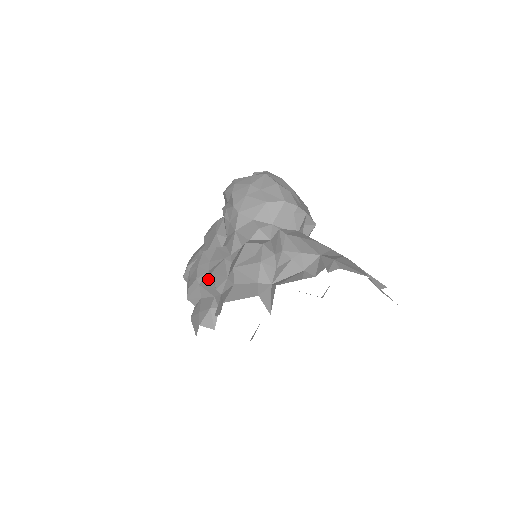
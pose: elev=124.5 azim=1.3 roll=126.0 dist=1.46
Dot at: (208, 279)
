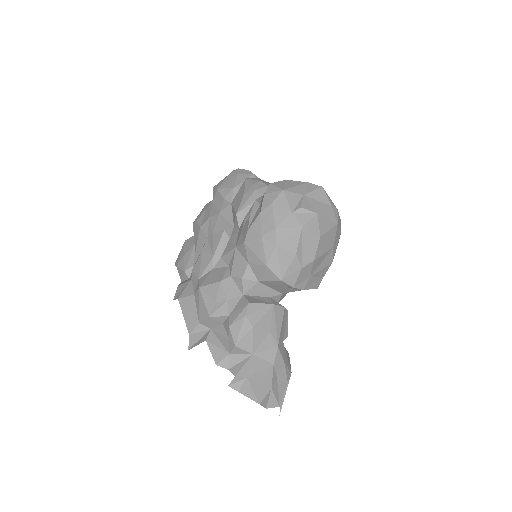
Dot at: (201, 246)
